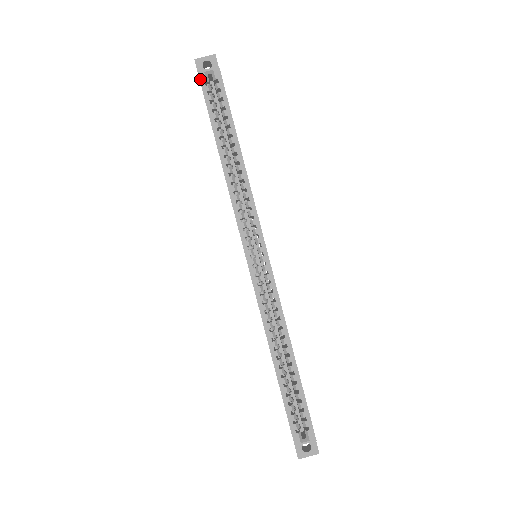
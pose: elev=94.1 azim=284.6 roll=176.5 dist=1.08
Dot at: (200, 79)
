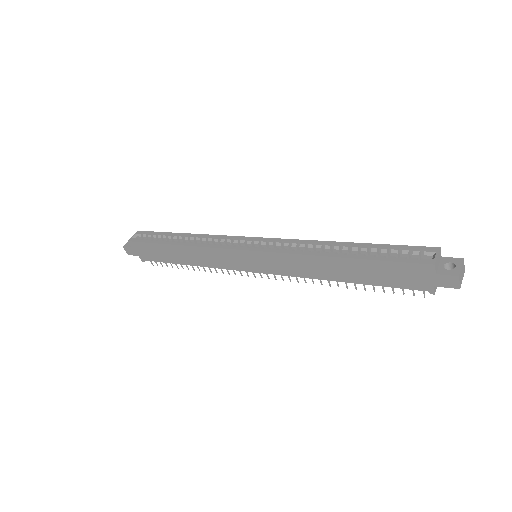
Dot at: (132, 241)
